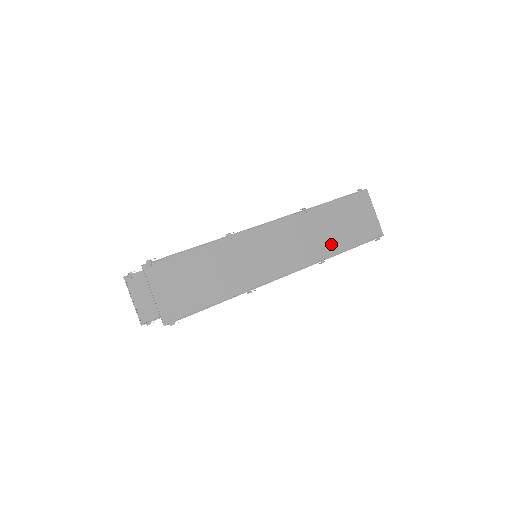
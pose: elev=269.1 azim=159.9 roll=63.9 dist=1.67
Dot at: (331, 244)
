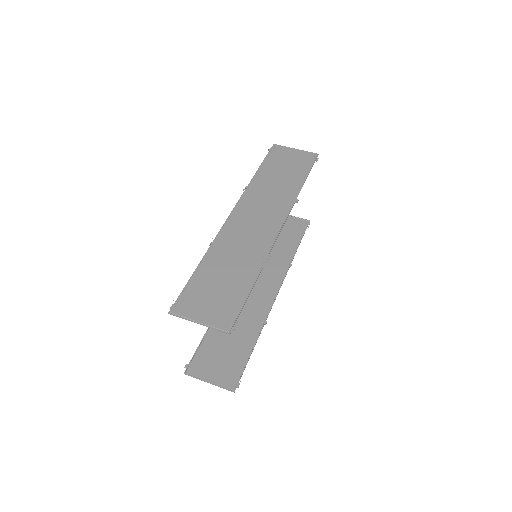
Dot at: (289, 187)
